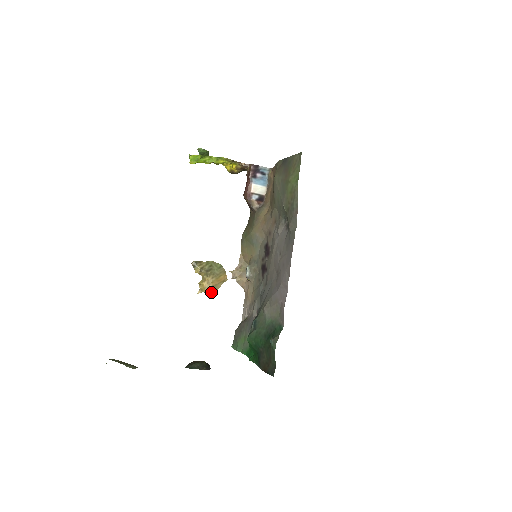
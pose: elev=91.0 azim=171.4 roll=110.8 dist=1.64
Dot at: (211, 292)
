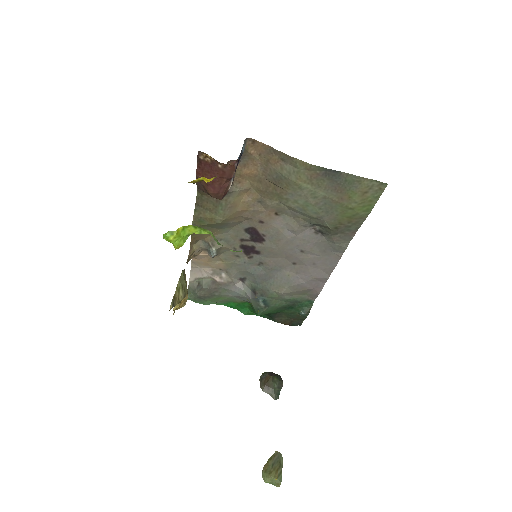
Dot at: occluded
